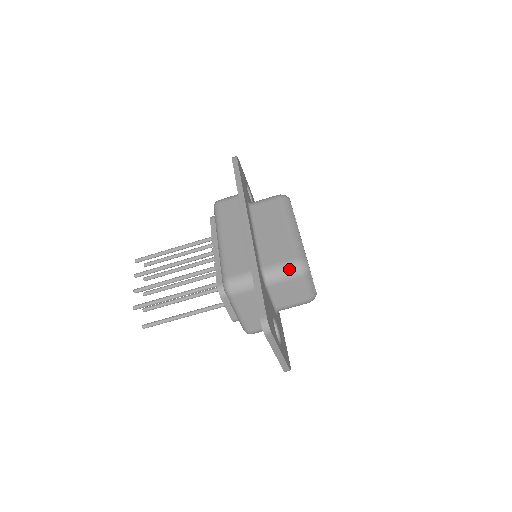
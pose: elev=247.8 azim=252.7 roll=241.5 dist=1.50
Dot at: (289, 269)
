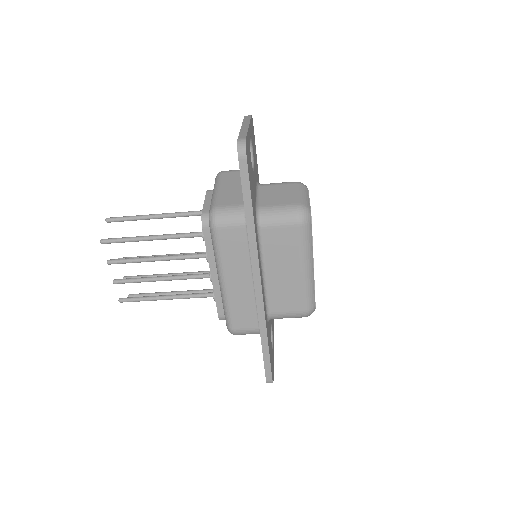
Dot at: (296, 317)
